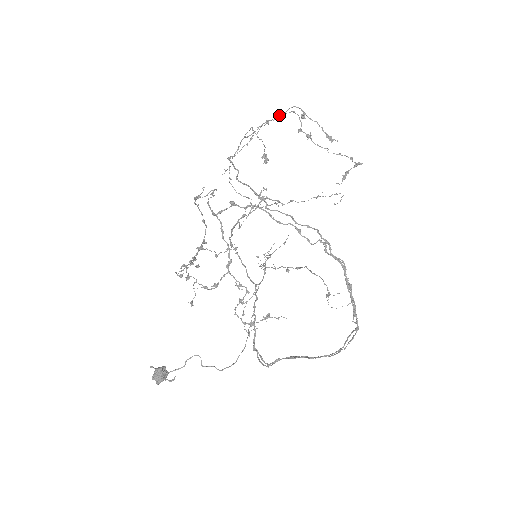
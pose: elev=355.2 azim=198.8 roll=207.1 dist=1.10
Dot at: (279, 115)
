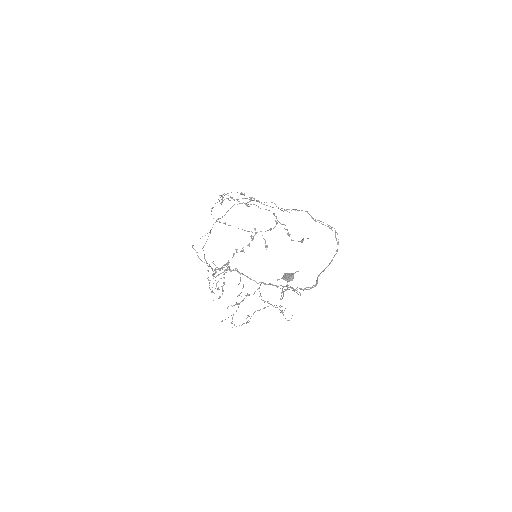
Dot at: occluded
